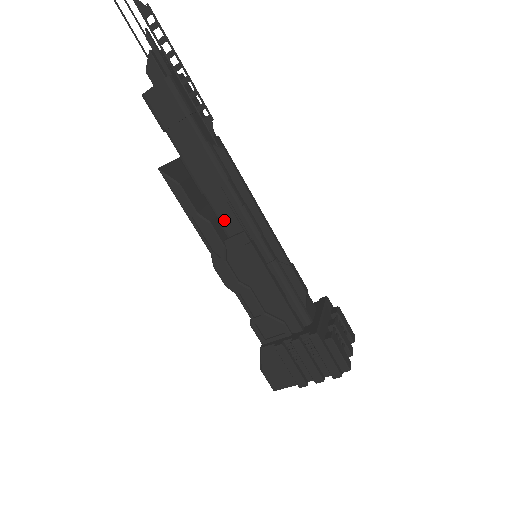
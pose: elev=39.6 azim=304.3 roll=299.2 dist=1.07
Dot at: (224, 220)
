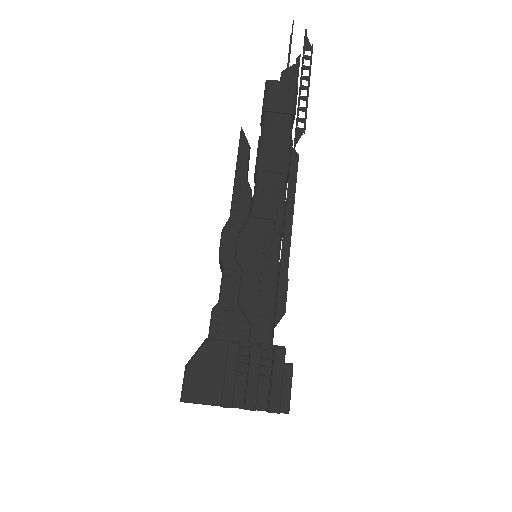
Dot at: (261, 201)
